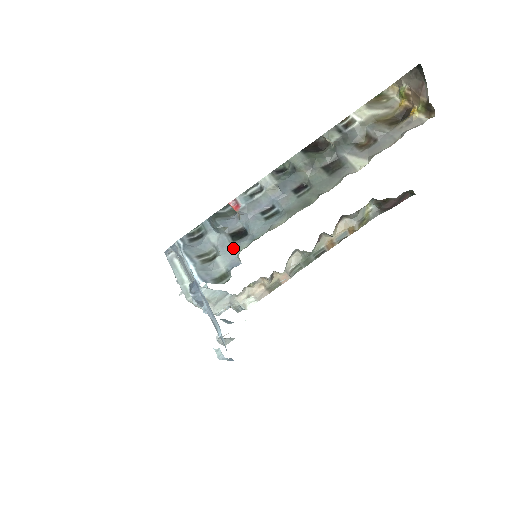
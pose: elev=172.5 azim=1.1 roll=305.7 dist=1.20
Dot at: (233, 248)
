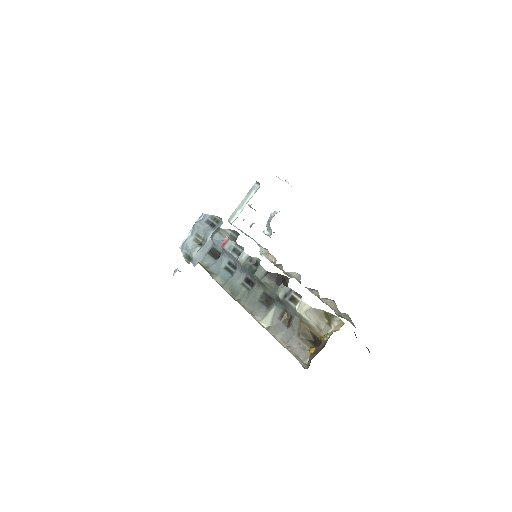
Dot at: (204, 255)
